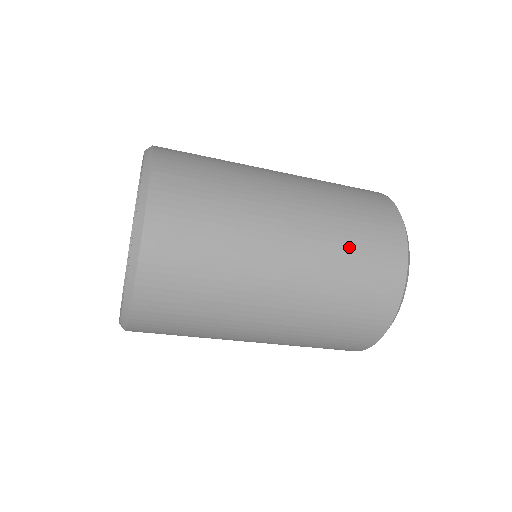
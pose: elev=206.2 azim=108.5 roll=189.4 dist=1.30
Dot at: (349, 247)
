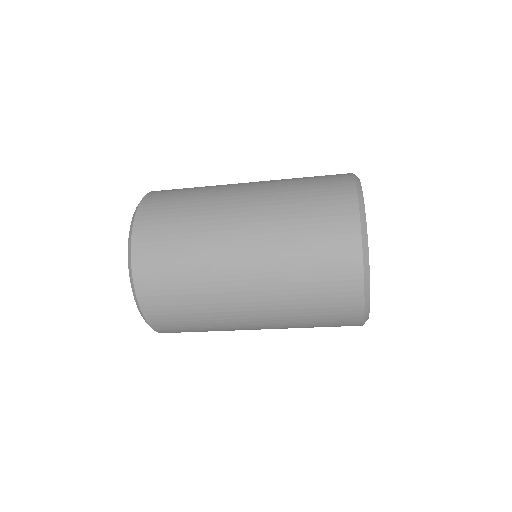
Dot at: (299, 252)
